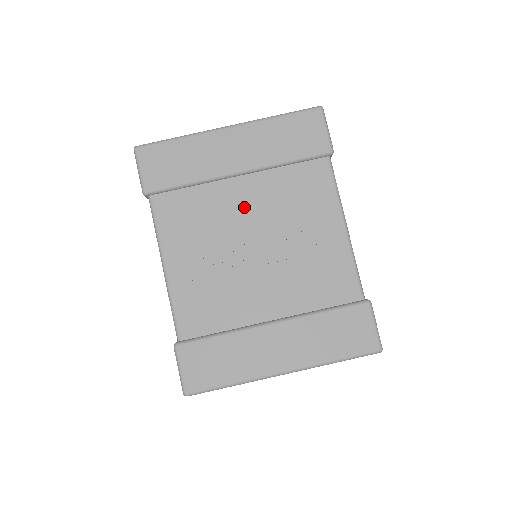
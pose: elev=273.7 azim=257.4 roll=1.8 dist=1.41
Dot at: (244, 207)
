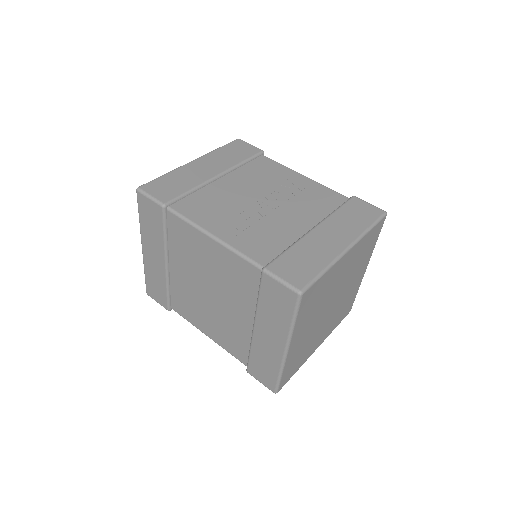
Dot at: (237, 189)
